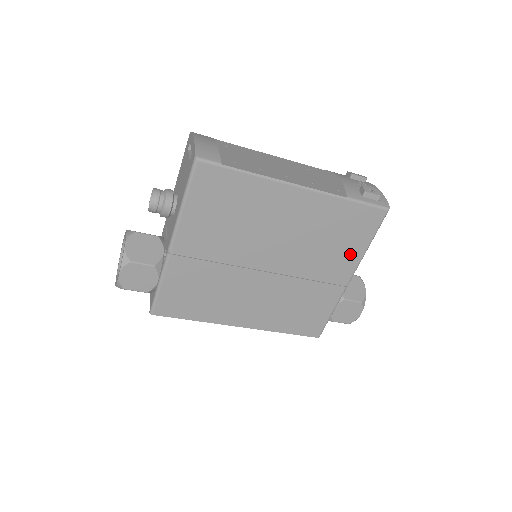
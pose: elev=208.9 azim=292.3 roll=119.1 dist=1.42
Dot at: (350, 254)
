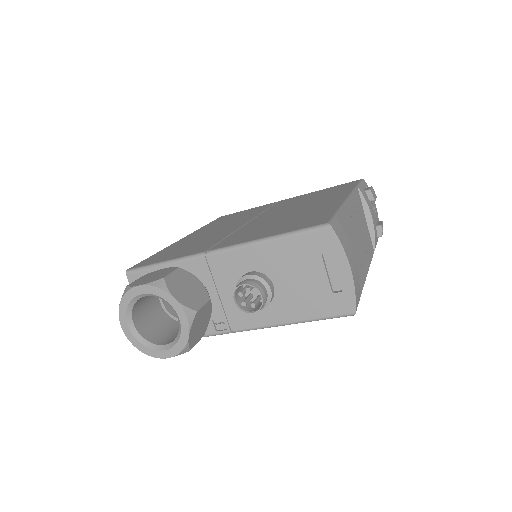
Dot at: occluded
